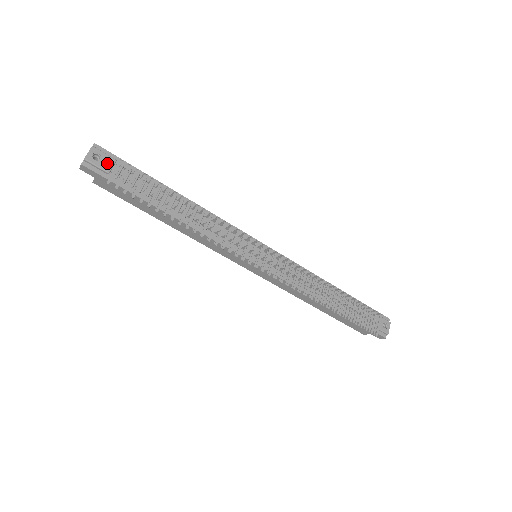
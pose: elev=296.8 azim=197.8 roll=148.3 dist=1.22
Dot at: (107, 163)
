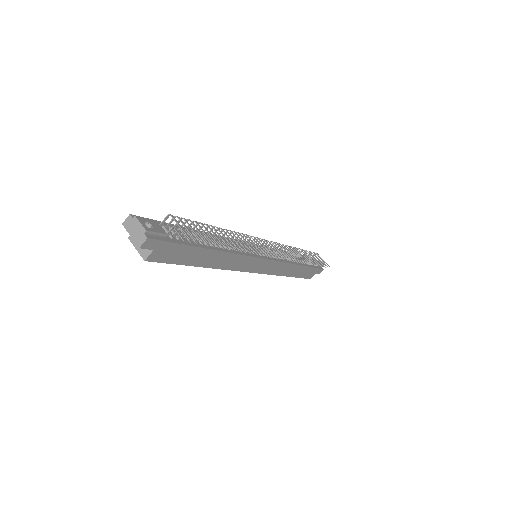
Dot at: (157, 227)
